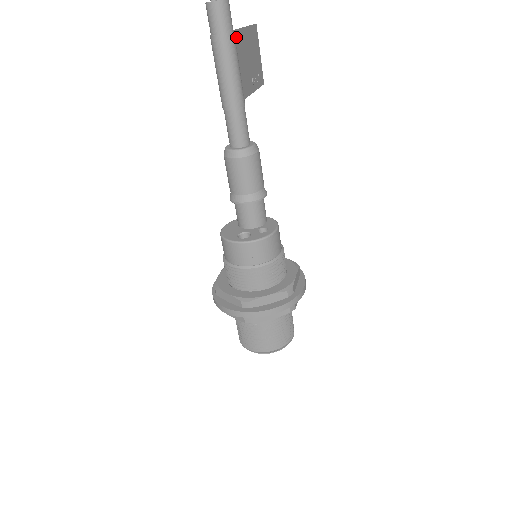
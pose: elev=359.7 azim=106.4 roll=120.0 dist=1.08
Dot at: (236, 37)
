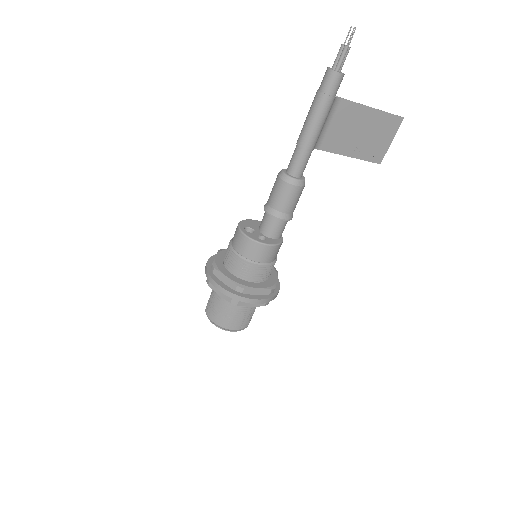
Dot at: (351, 107)
